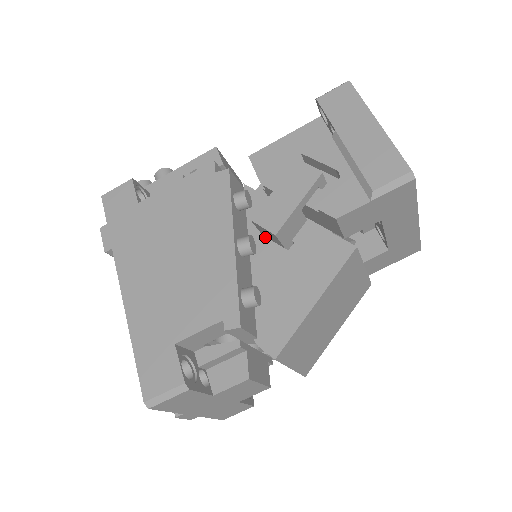
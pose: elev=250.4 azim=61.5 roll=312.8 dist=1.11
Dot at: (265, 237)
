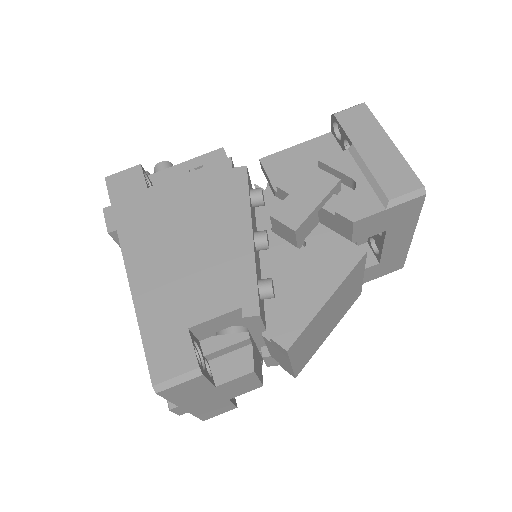
Dot at: (277, 235)
